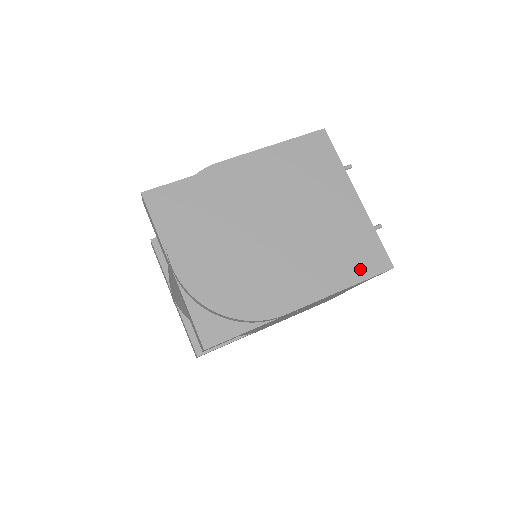
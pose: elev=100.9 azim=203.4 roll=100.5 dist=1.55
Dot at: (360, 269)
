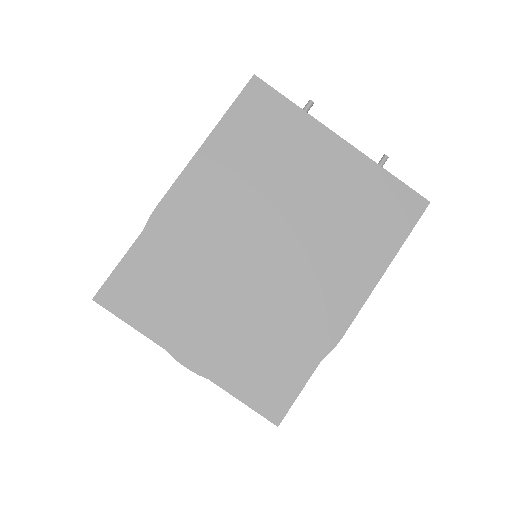
Dot at: (394, 229)
